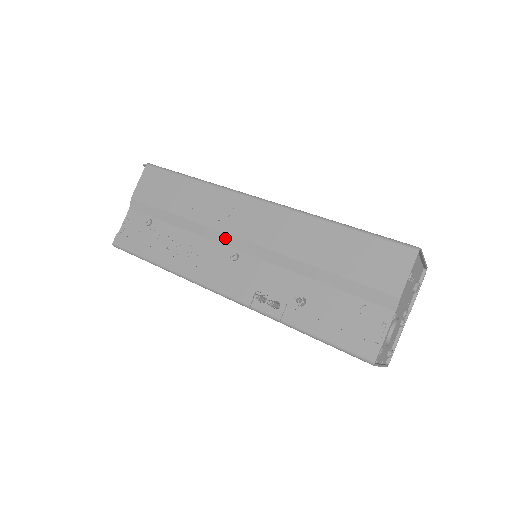
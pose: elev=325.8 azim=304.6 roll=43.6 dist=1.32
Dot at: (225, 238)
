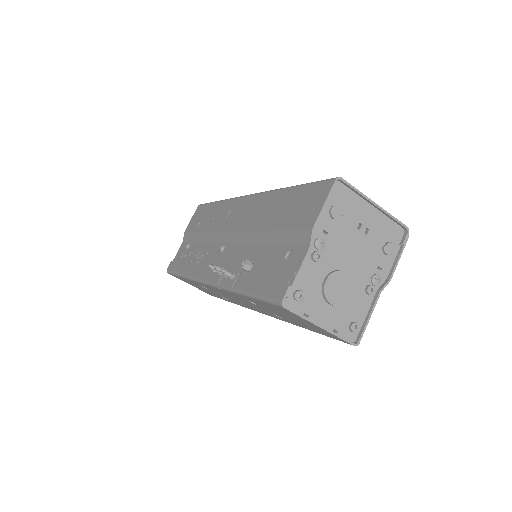
Dot at: (220, 236)
